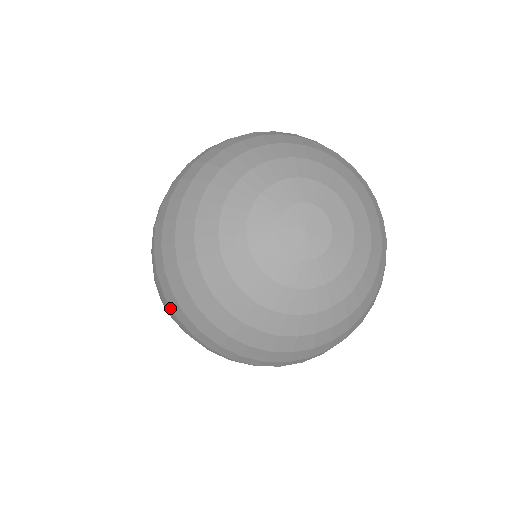
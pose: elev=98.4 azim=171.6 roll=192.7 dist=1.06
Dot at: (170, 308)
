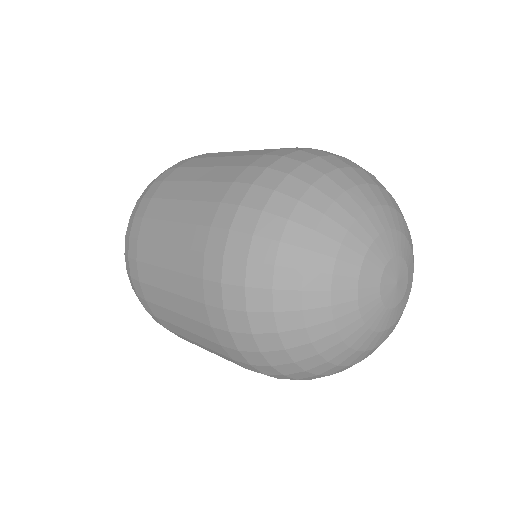
Dot at: (229, 217)
